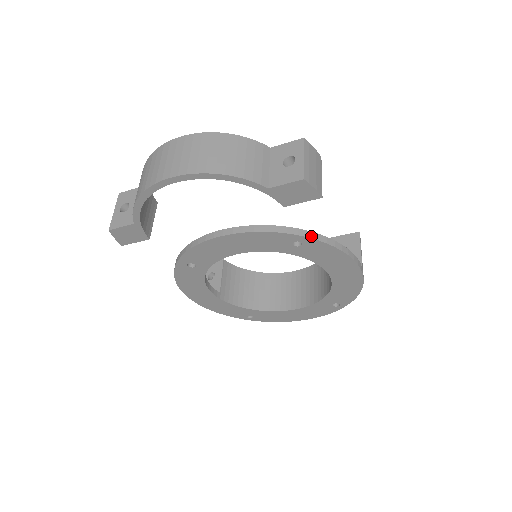
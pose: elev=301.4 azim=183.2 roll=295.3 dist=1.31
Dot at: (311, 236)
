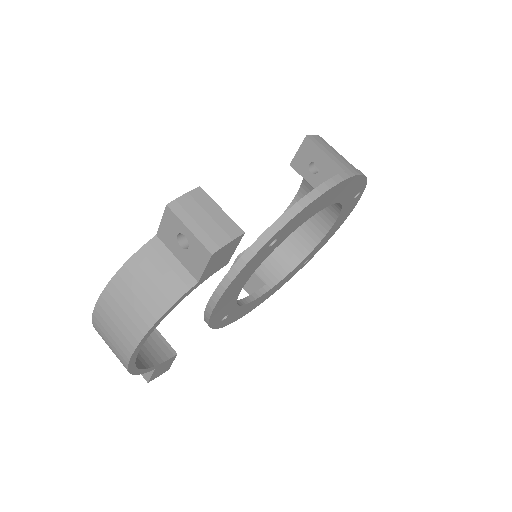
Dot at: (275, 230)
